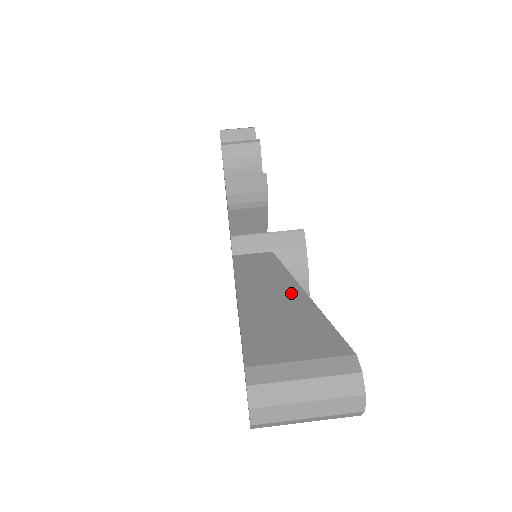
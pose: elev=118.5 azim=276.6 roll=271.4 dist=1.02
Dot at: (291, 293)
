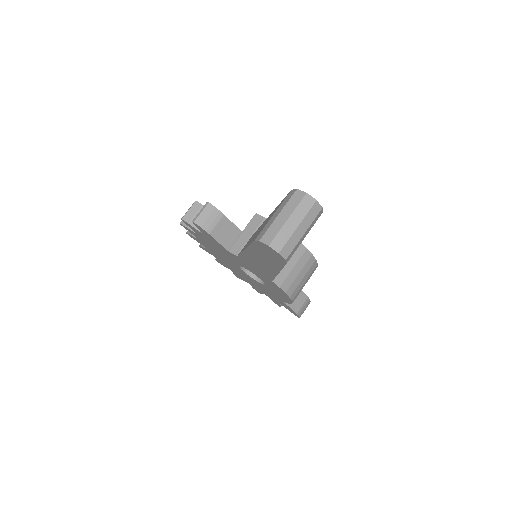
Dot at: occluded
